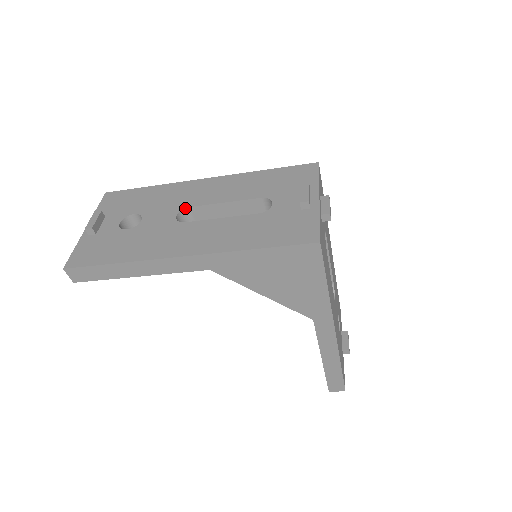
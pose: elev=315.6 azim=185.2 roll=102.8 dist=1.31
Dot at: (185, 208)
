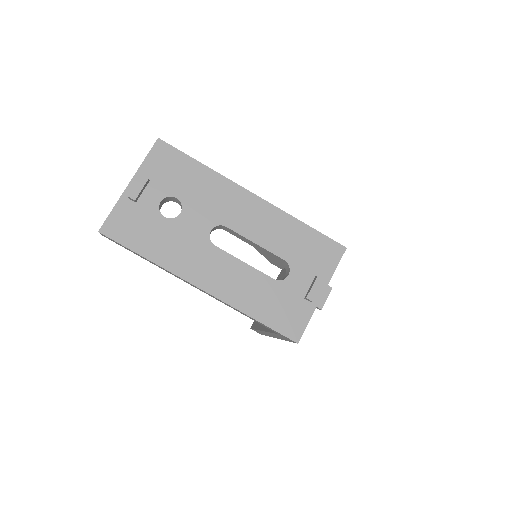
Dot at: (222, 225)
